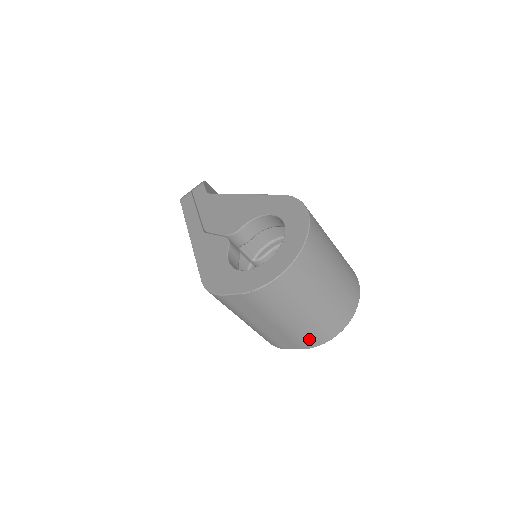
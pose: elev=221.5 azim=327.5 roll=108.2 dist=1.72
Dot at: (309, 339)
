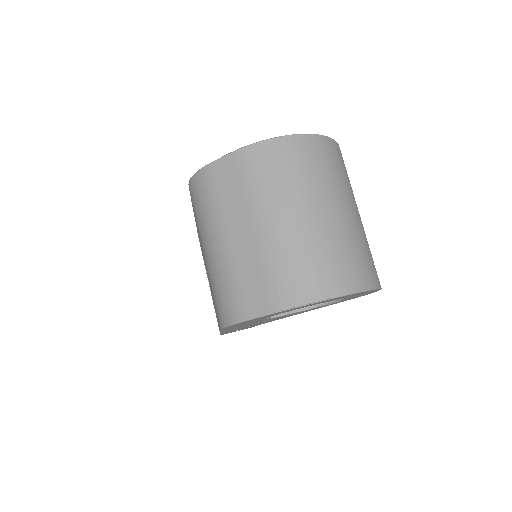
Dot at: (291, 280)
